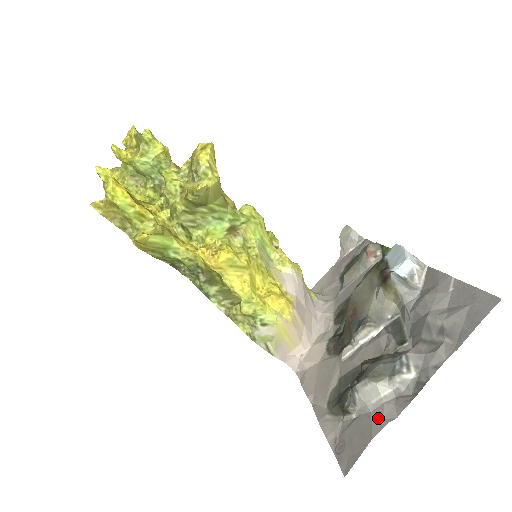
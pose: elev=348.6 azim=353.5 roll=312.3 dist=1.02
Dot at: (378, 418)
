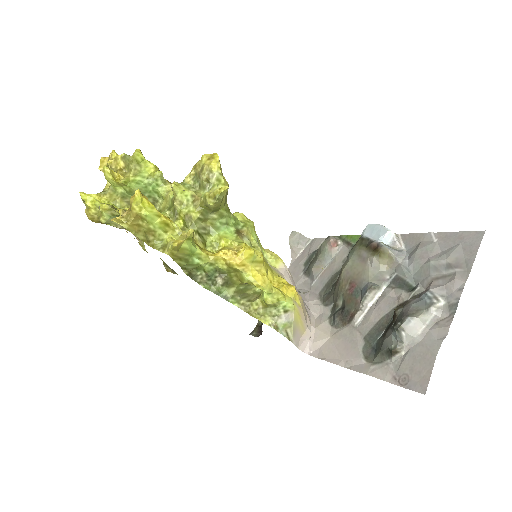
Dot at: (431, 341)
